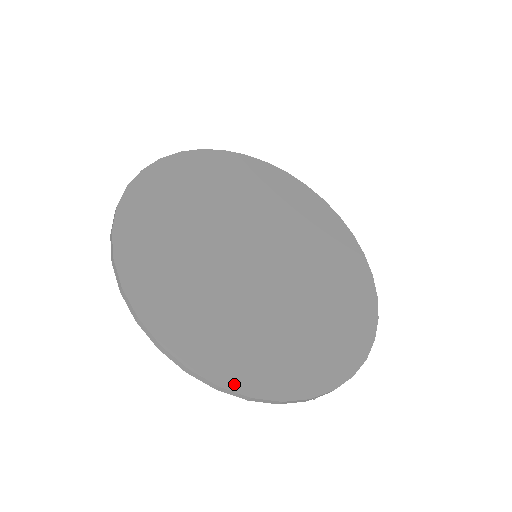
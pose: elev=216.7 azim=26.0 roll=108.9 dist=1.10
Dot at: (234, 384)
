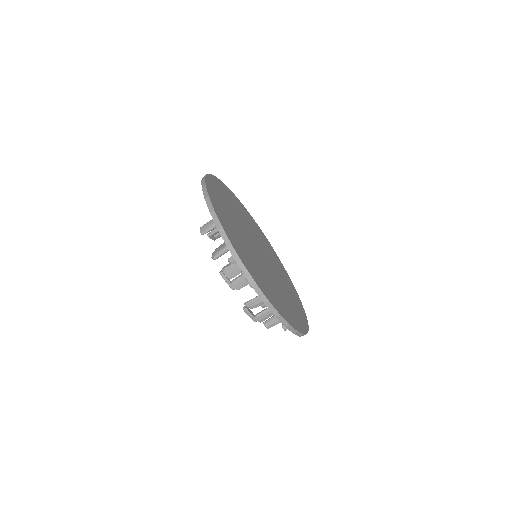
Dot at: (220, 219)
